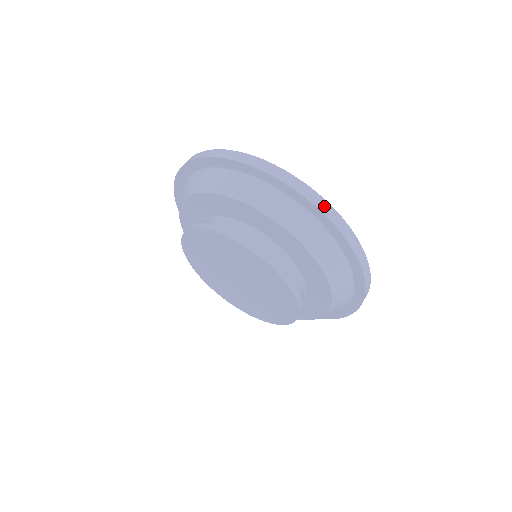
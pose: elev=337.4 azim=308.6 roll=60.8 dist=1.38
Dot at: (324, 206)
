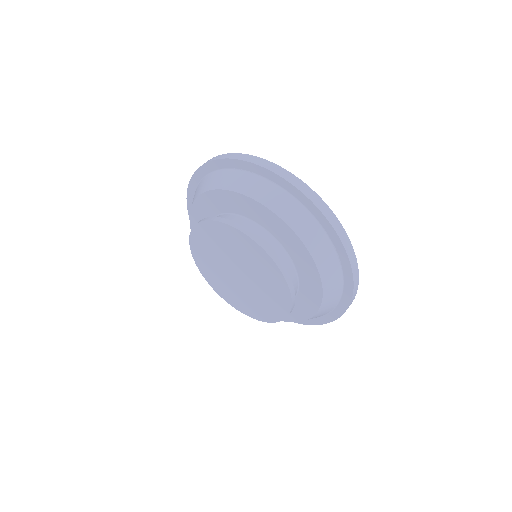
Dot at: (242, 157)
